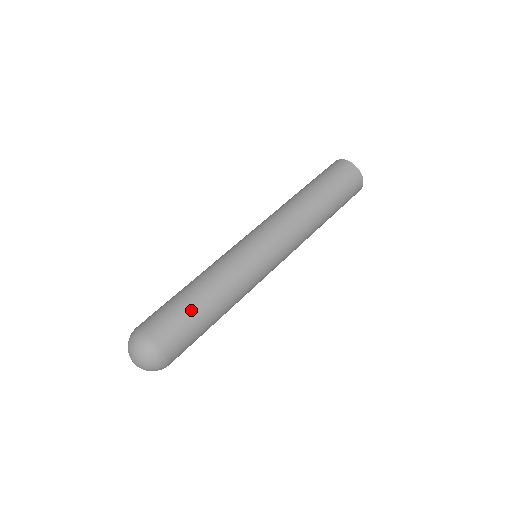
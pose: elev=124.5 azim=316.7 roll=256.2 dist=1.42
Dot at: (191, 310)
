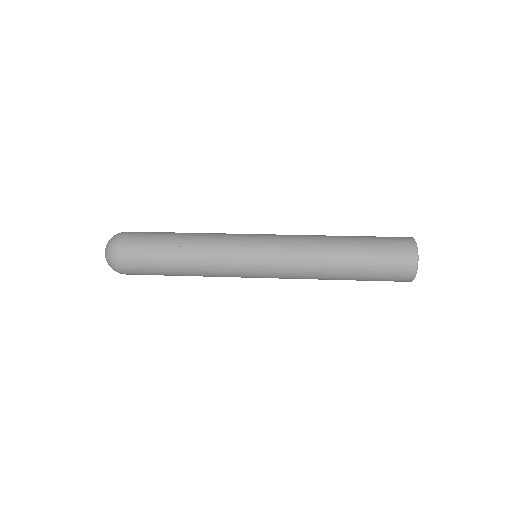
Dot at: (162, 243)
